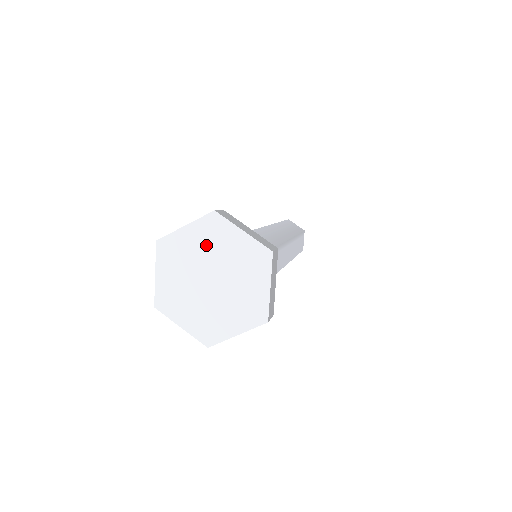
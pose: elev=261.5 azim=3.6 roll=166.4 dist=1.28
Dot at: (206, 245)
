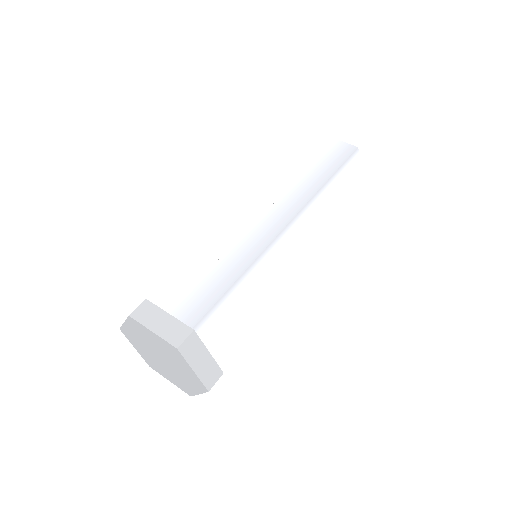
Dot at: (142, 337)
